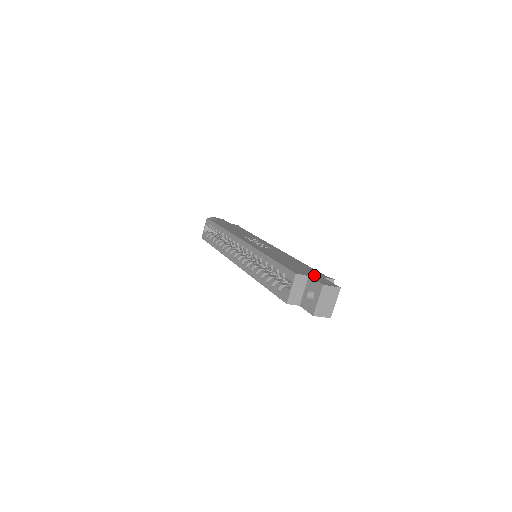
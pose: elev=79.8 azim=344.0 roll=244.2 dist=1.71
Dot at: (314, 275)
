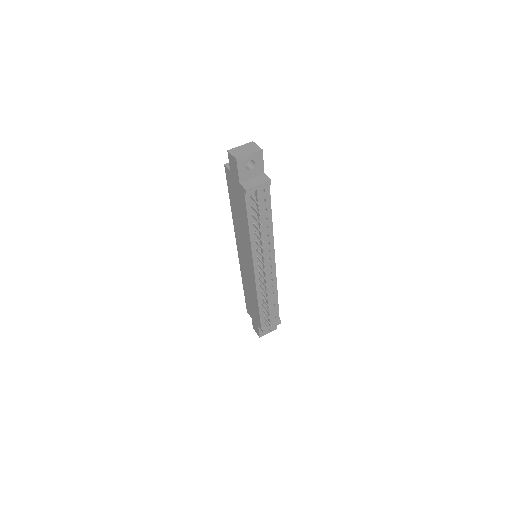
Dot at: occluded
